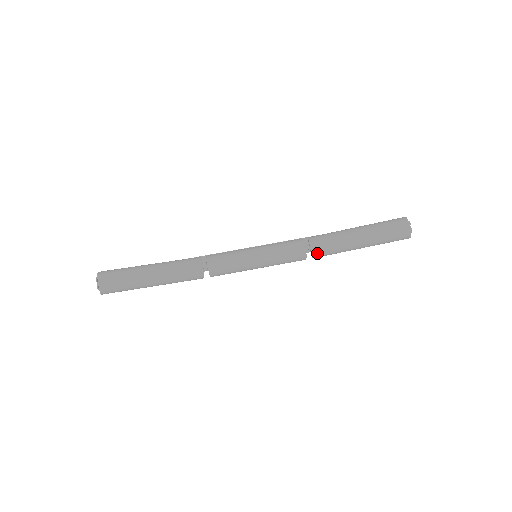
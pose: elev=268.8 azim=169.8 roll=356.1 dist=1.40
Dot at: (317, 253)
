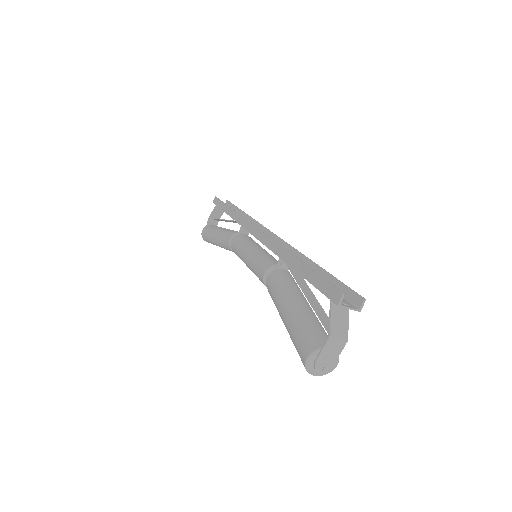
Dot at: occluded
